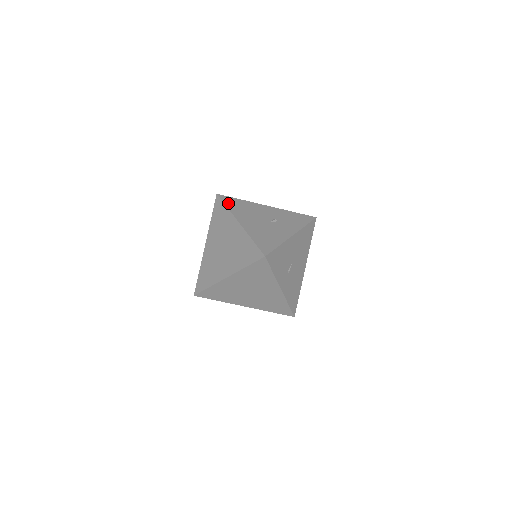
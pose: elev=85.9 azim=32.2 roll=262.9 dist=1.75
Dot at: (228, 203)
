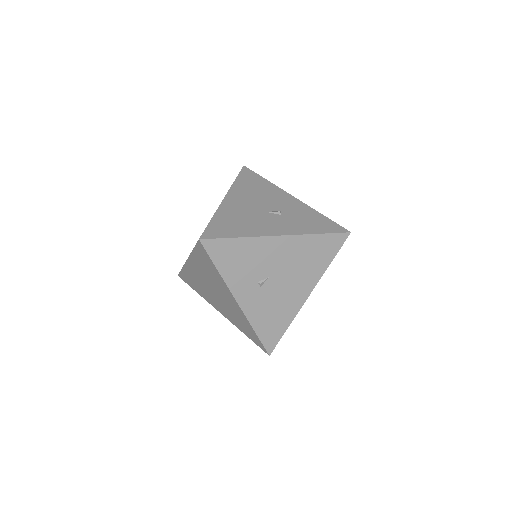
Dot at: (243, 177)
